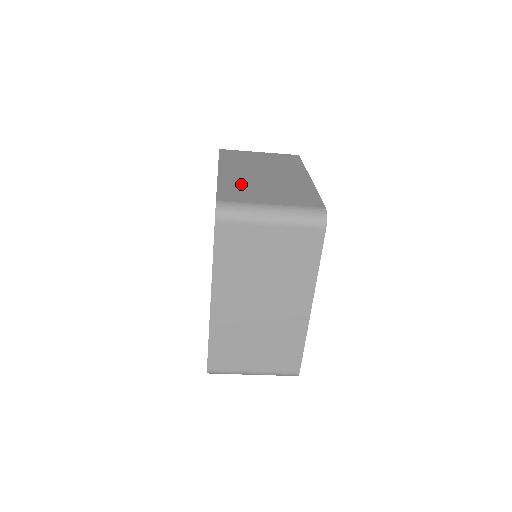
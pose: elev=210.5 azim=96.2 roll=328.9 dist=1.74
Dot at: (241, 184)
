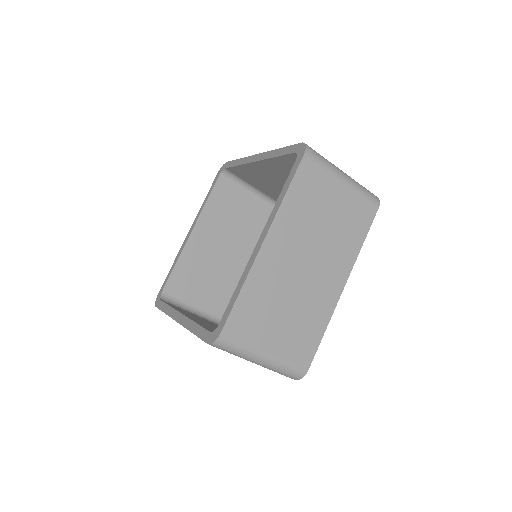
Dot at: occluded
